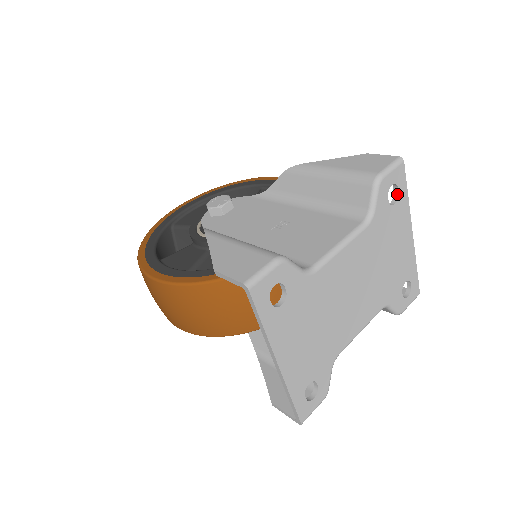
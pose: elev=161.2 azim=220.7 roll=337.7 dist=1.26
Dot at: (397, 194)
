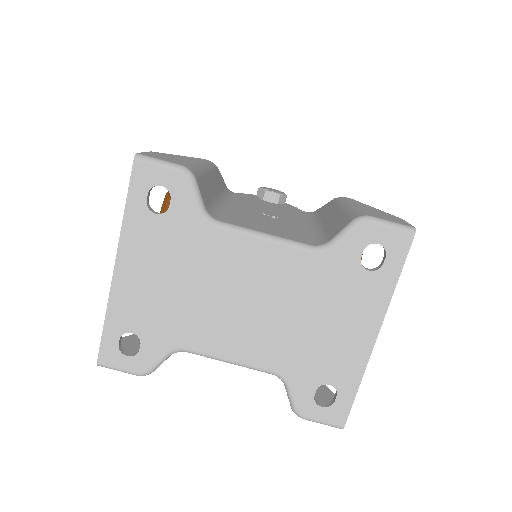
Dot at: (382, 265)
